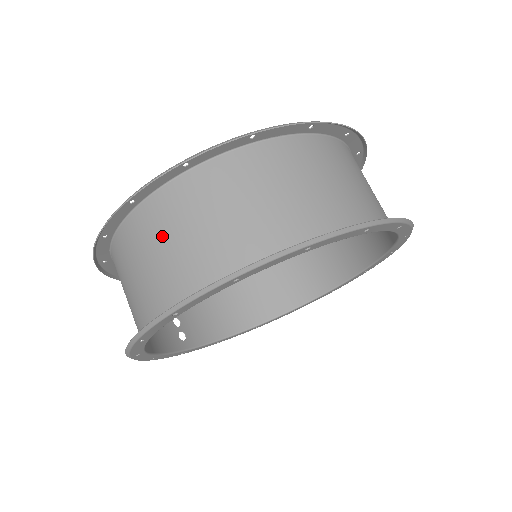
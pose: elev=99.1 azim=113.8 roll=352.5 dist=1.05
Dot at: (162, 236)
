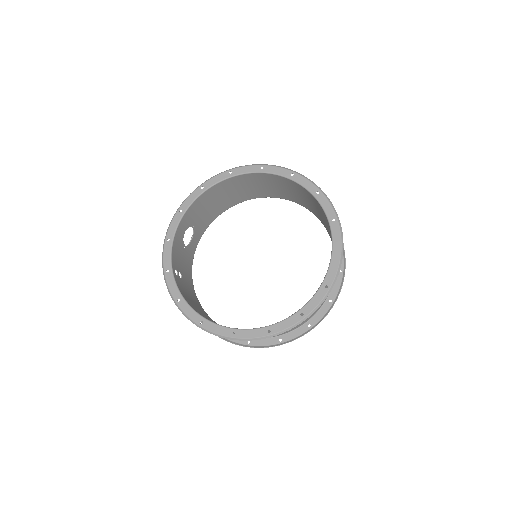
Dot at: (245, 191)
